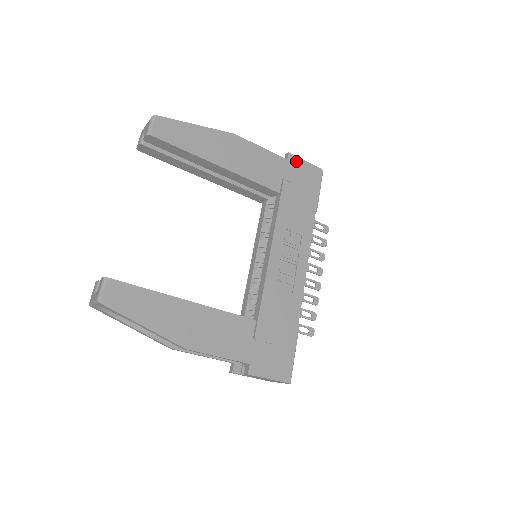
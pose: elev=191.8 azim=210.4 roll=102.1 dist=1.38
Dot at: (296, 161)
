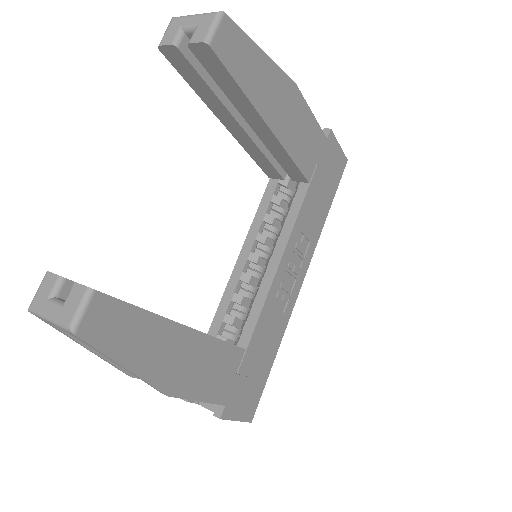
Dot at: (333, 143)
